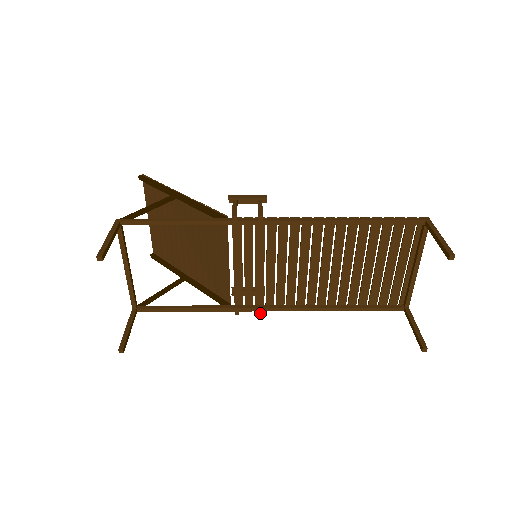
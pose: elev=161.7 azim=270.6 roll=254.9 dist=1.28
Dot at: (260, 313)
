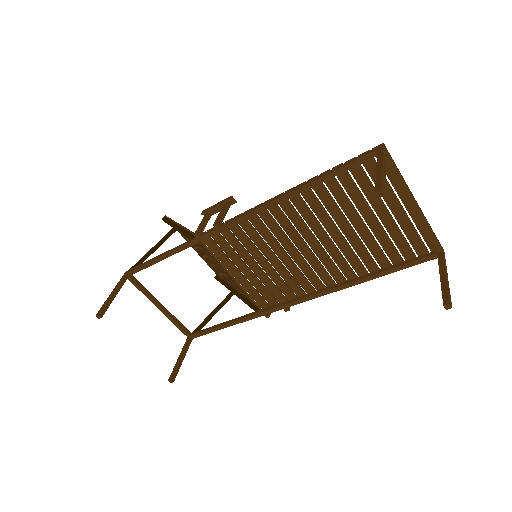
Dot at: (287, 310)
